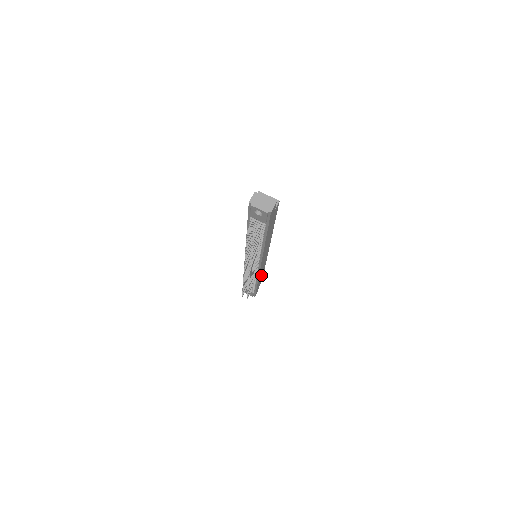
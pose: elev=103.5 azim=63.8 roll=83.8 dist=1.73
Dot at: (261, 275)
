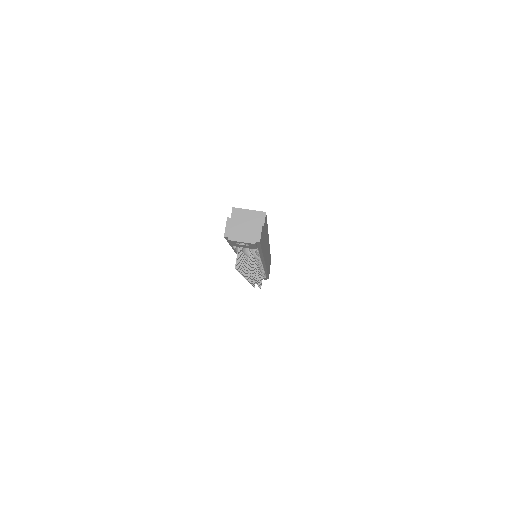
Dot at: occluded
